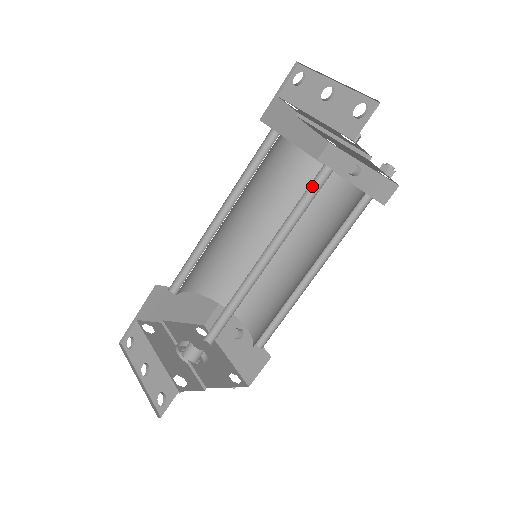
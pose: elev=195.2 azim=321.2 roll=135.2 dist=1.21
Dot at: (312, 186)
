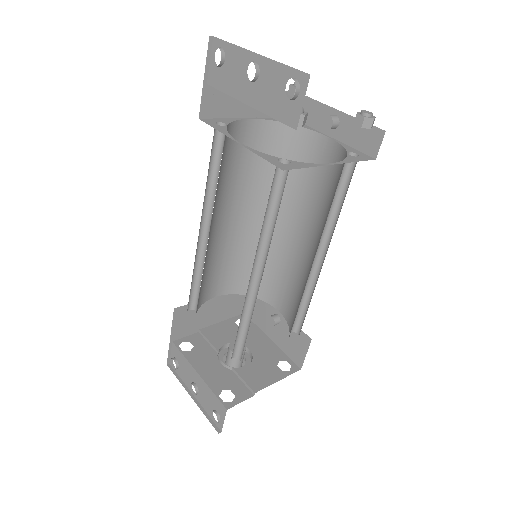
Dot at: (275, 186)
